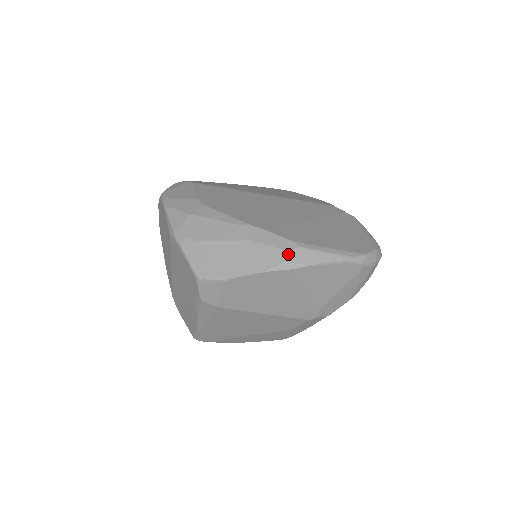
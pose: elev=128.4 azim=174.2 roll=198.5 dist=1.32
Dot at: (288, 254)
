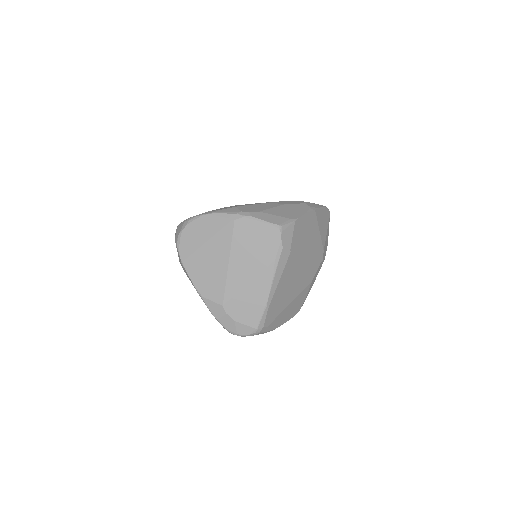
Dot at: (307, 204)
